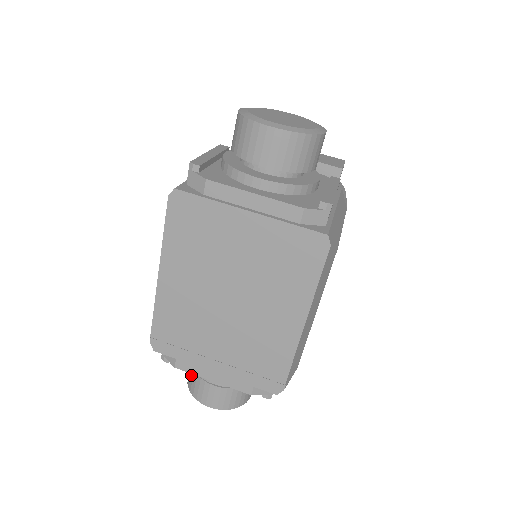
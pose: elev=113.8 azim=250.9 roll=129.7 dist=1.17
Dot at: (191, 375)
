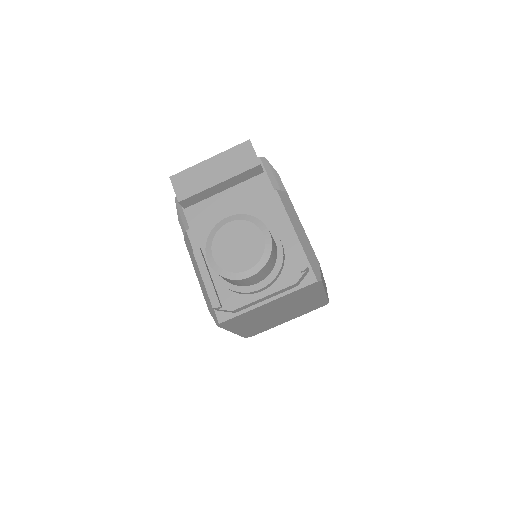
Dot at: occluded
